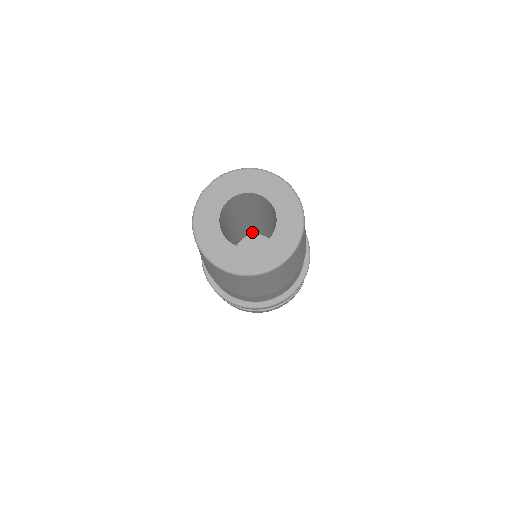
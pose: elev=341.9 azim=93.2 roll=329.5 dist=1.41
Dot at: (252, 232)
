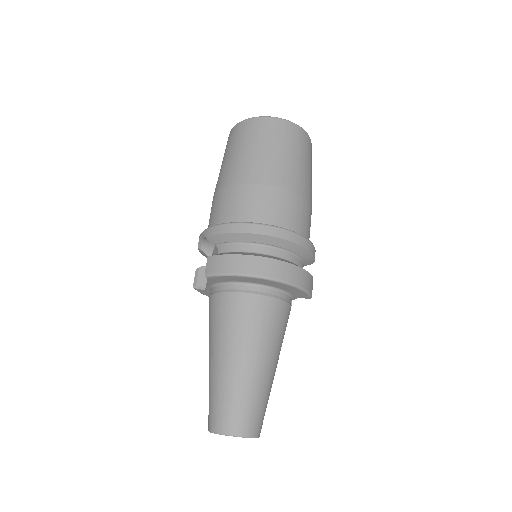
Dot at: occluded
